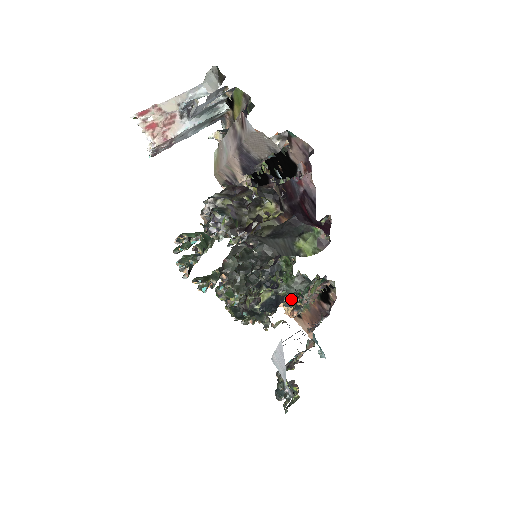
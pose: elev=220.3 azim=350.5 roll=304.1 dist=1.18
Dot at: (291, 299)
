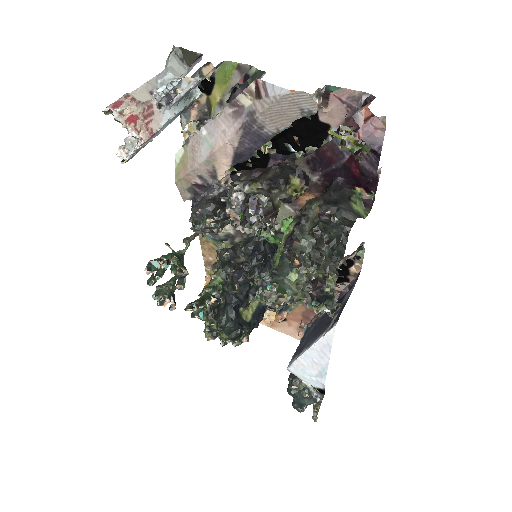
Dot at: occluded
